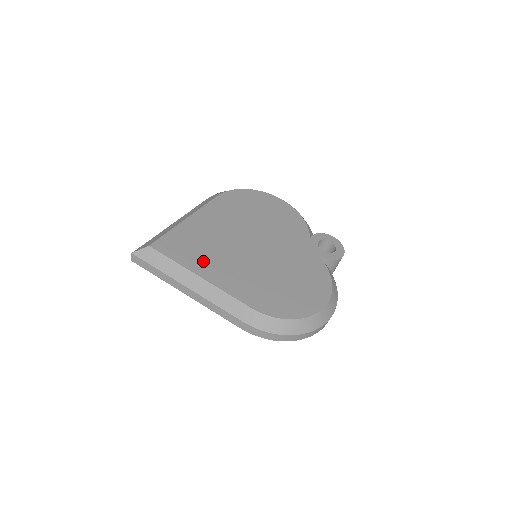
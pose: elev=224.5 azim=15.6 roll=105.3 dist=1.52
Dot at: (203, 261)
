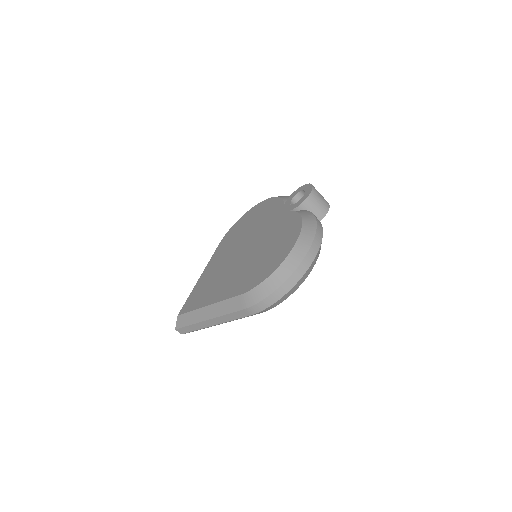
Dot at: (209, 294)
